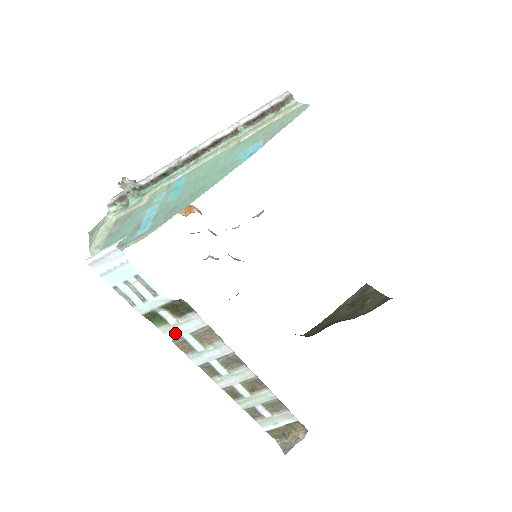
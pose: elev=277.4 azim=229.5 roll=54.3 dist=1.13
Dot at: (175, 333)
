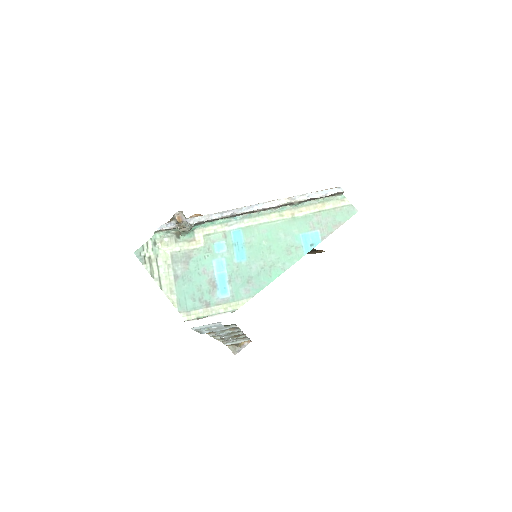
Dot at: occluded
